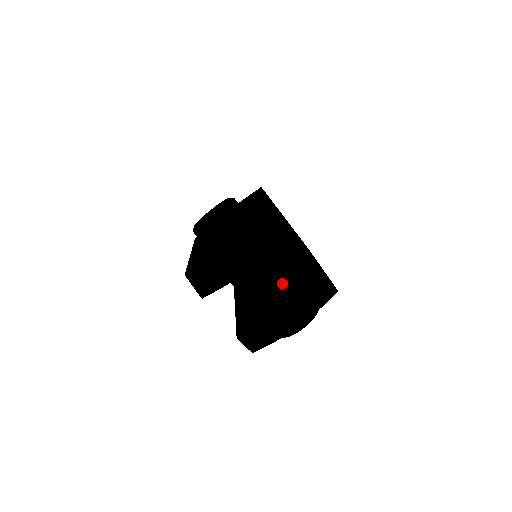
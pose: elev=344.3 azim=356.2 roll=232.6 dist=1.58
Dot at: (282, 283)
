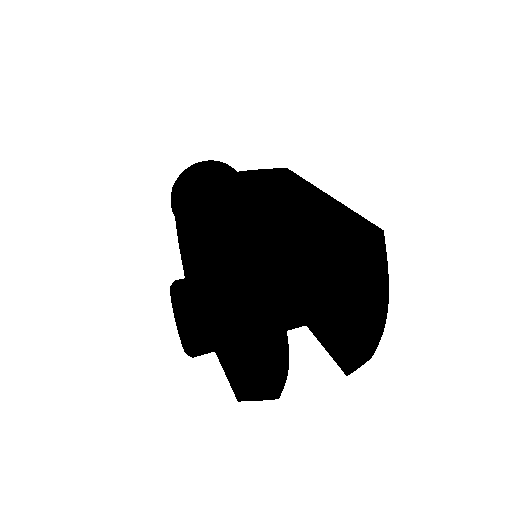
Dot at: (321, 287)
